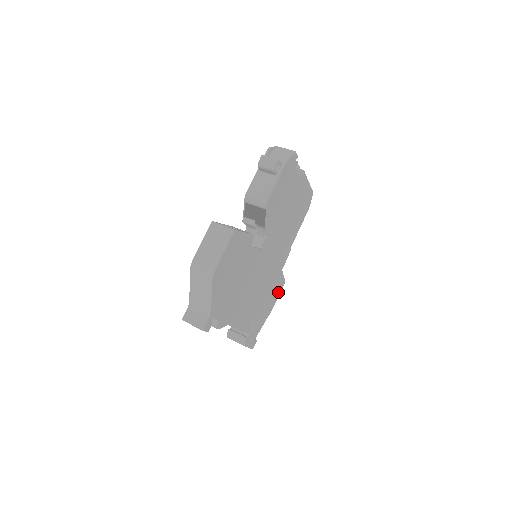
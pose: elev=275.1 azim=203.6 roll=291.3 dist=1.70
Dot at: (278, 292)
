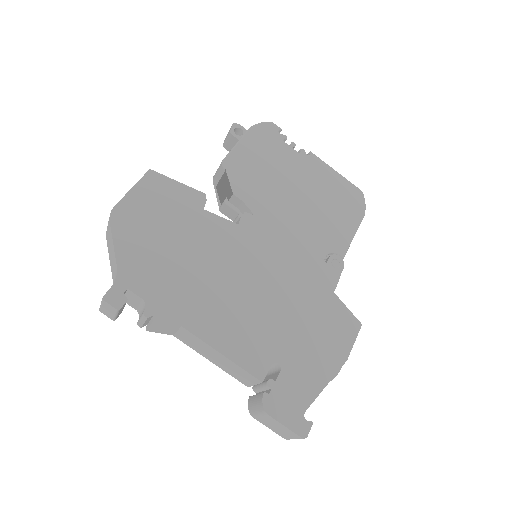
Dot at: (345, 337)
